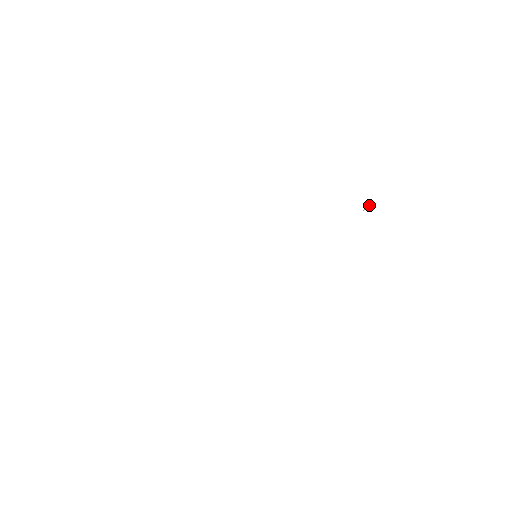
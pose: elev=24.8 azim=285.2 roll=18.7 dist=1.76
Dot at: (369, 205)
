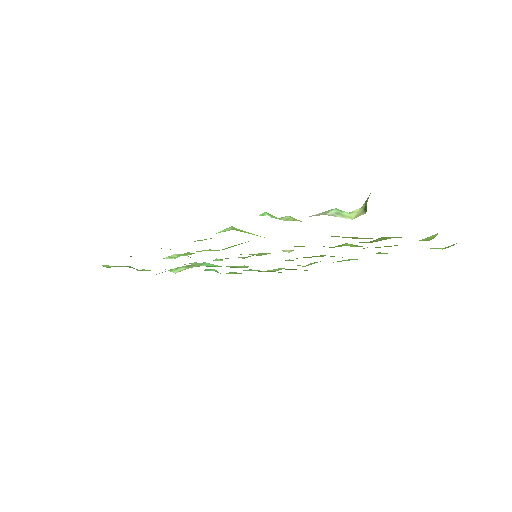
Dot at: (366, 204)
